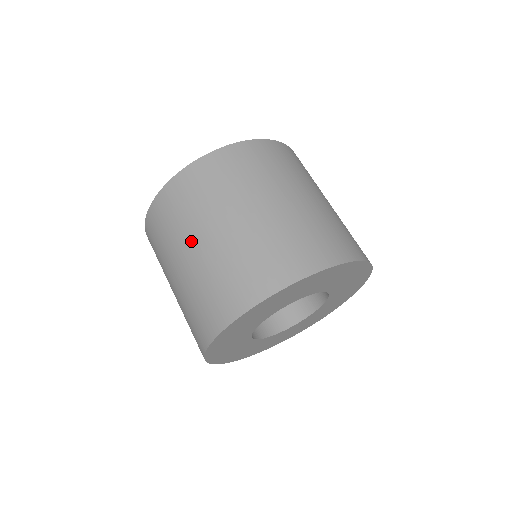
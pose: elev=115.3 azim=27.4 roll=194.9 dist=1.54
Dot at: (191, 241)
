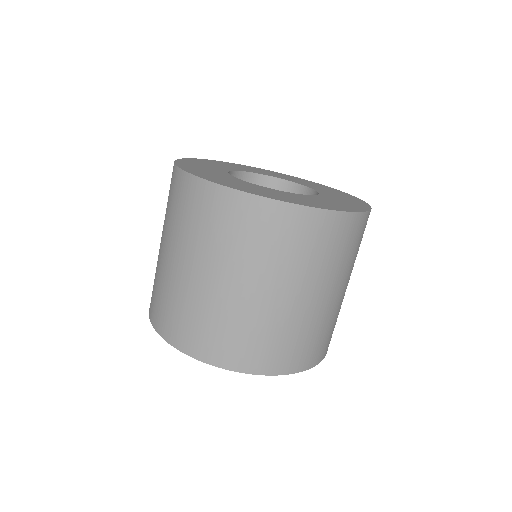
Dot at: (163, 235)
